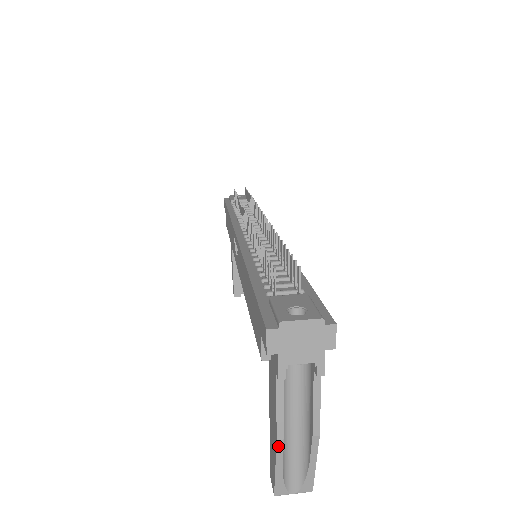
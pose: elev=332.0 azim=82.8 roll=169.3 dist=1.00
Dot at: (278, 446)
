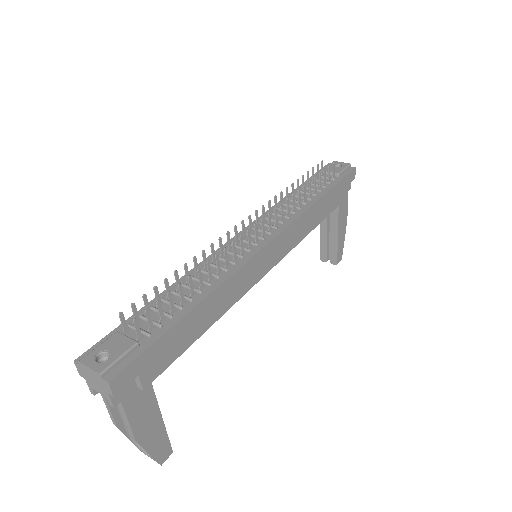
Dot at: occluded
